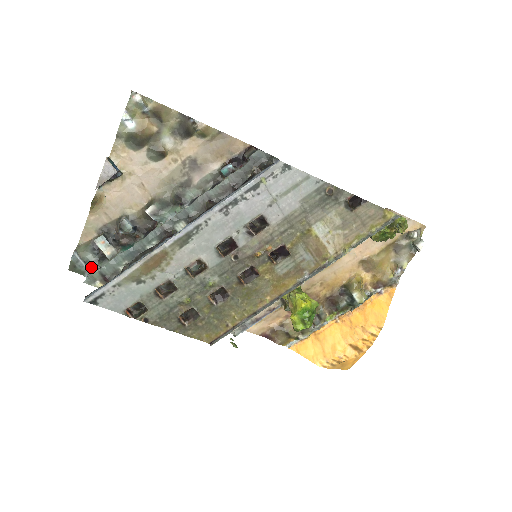
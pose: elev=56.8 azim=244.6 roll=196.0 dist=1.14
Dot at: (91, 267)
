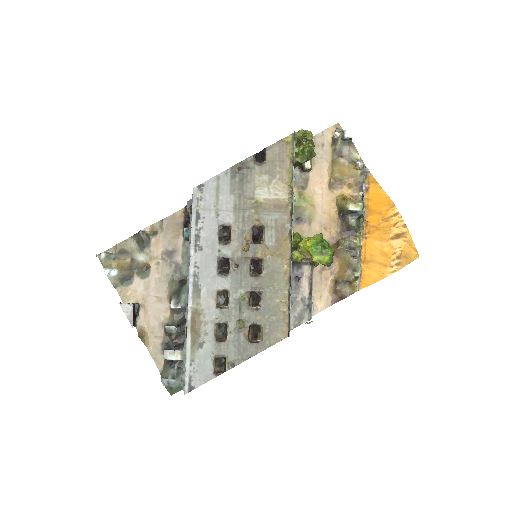
Dot at: (178, 377)
